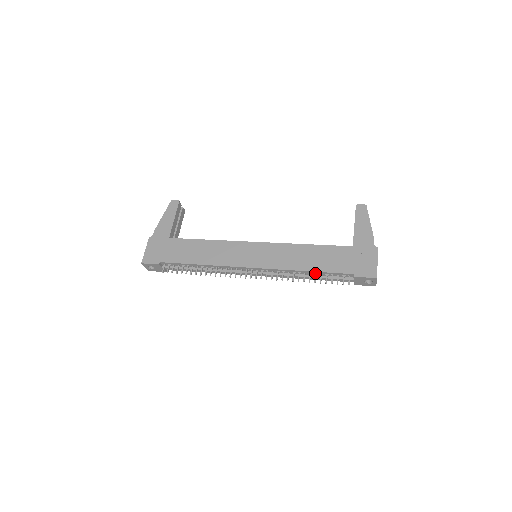
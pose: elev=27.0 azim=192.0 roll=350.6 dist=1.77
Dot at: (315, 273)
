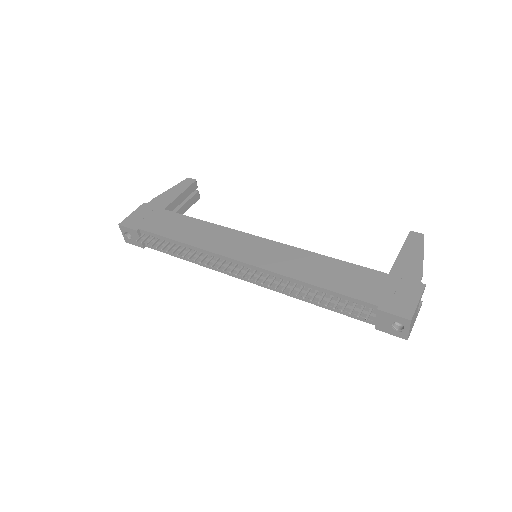
Dot at: (324, 292)
